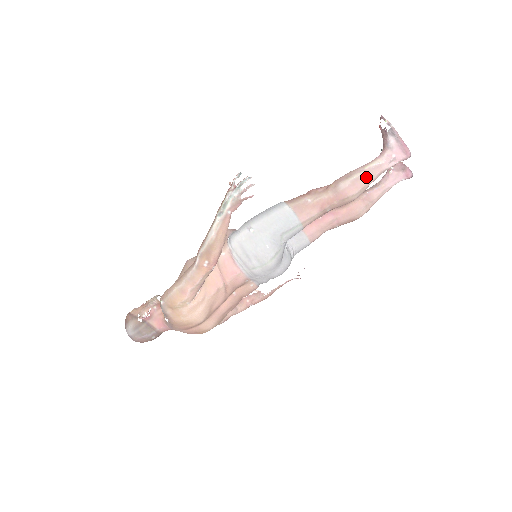
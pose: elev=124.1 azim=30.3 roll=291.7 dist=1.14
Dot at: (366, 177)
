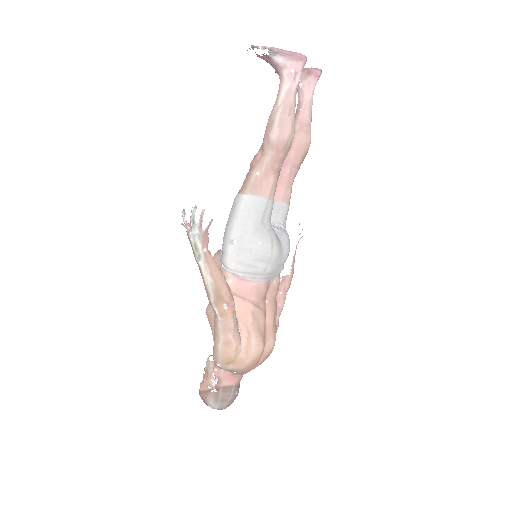
Dot at: (286, 111)
